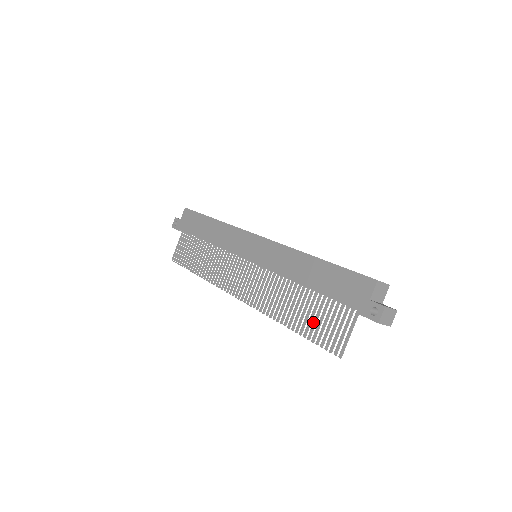
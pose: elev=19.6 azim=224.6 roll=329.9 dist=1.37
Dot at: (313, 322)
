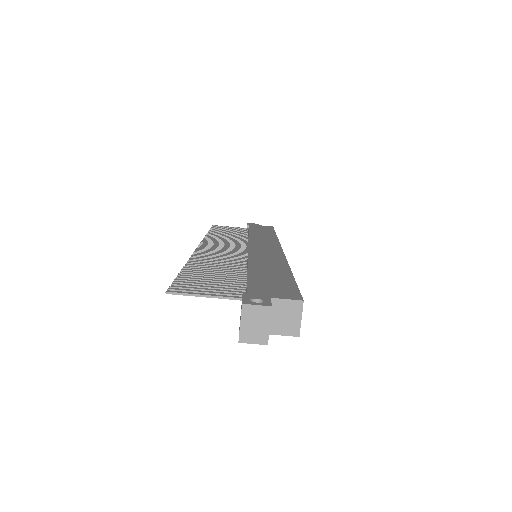
Dot at: (205, 276)
